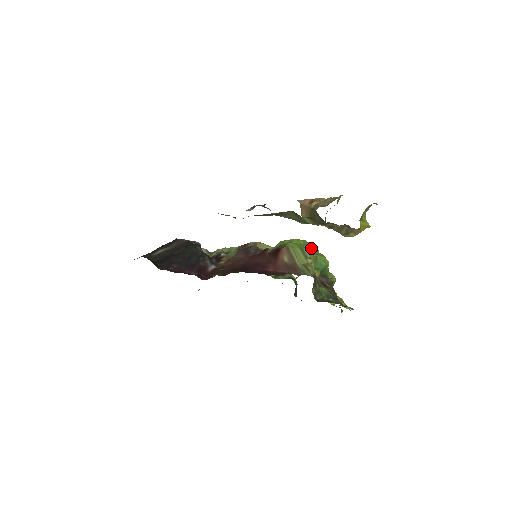
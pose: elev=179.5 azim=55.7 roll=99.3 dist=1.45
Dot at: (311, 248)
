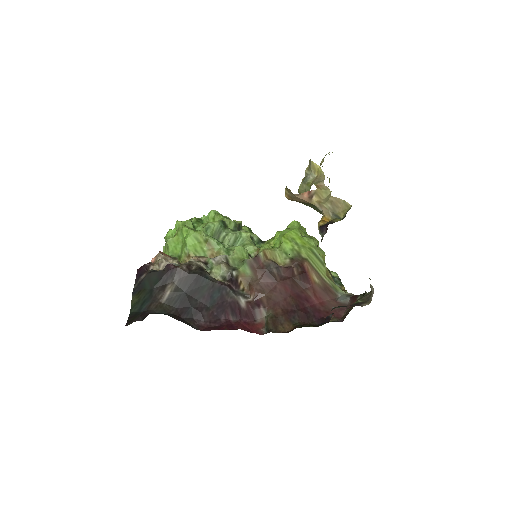
Dot at: (315, 244)
